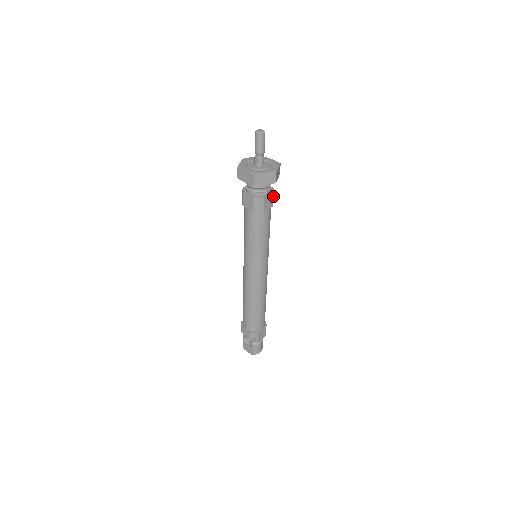
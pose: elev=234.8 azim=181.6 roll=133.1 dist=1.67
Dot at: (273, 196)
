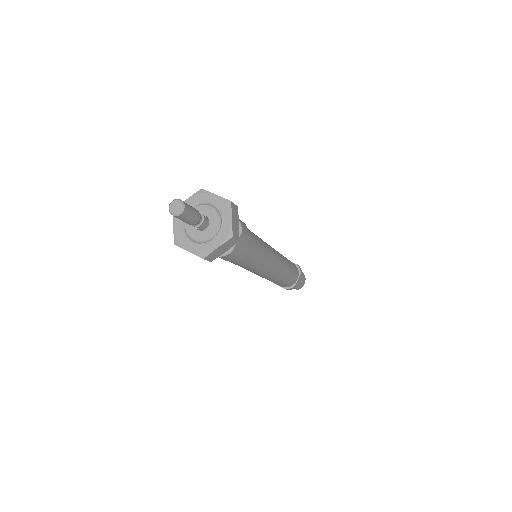
Dot at: (243, 233)
